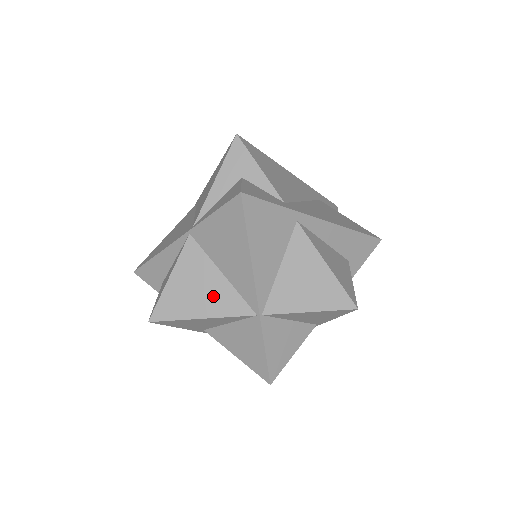
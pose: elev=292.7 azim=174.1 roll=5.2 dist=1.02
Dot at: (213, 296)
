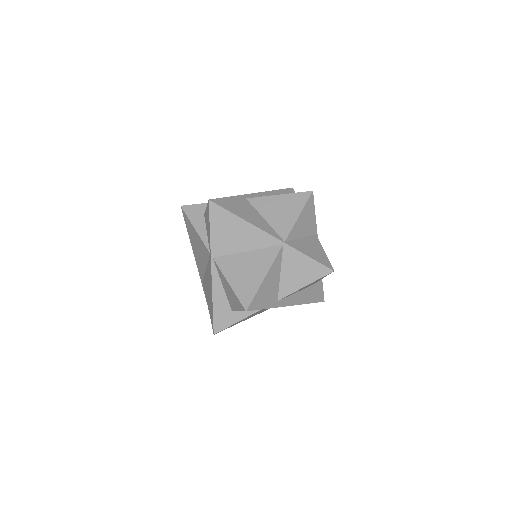
Dot at: (256, 263)
